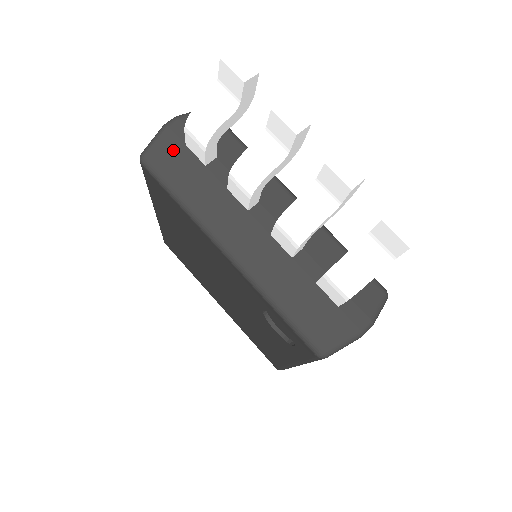
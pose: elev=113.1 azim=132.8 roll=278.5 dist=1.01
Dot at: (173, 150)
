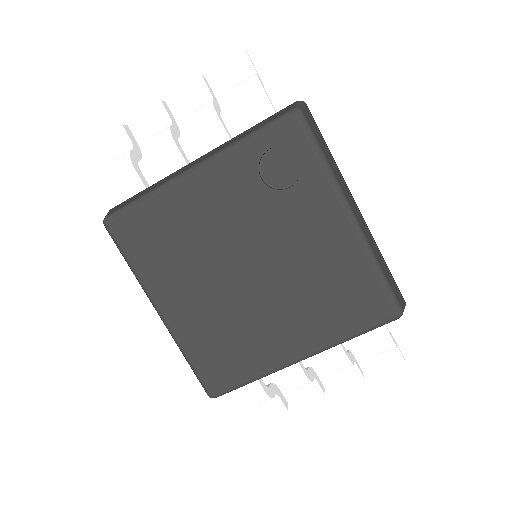
Dot at: (121, 204)
